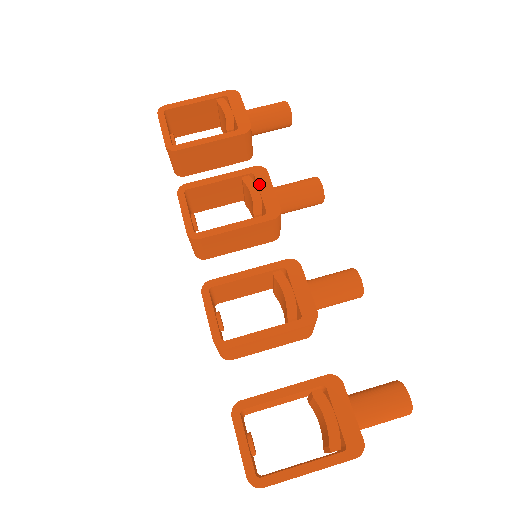
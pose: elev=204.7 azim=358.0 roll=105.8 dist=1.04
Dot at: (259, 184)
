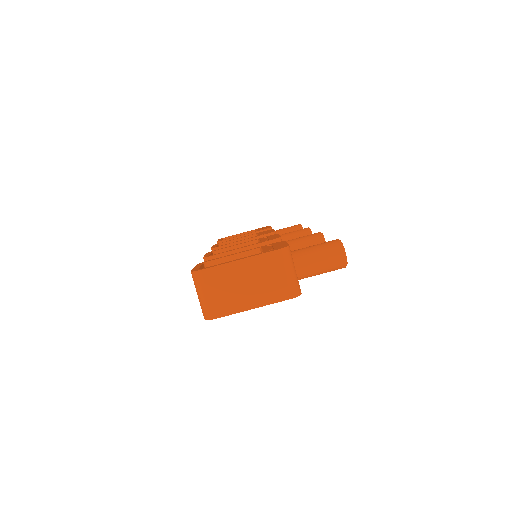
Dot at: occluded
